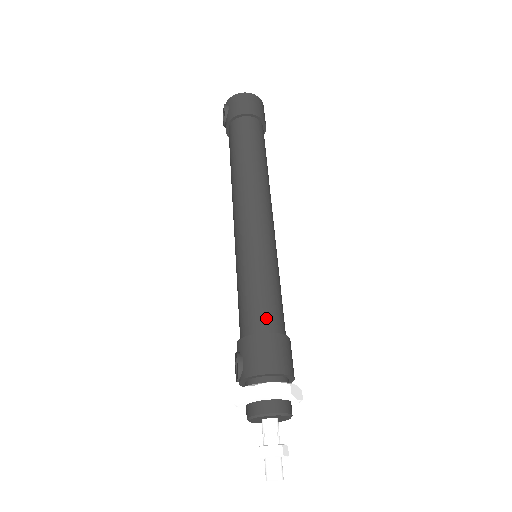
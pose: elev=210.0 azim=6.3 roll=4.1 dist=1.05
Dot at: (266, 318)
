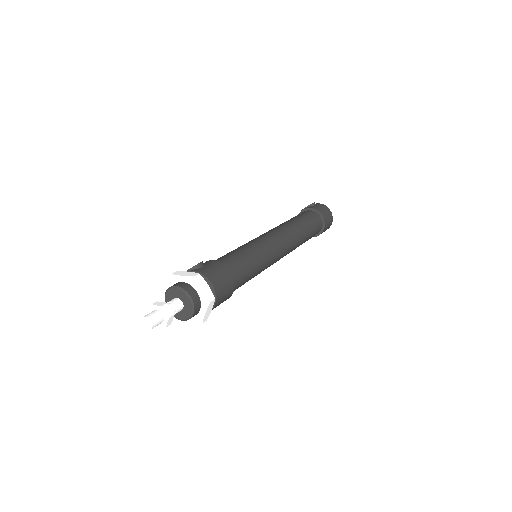
Dot at: (236, 269)
